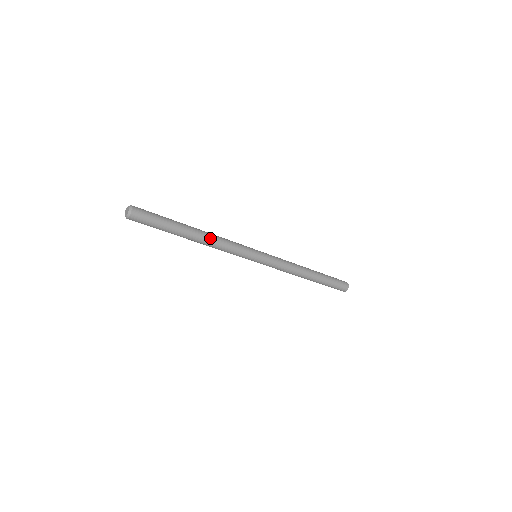
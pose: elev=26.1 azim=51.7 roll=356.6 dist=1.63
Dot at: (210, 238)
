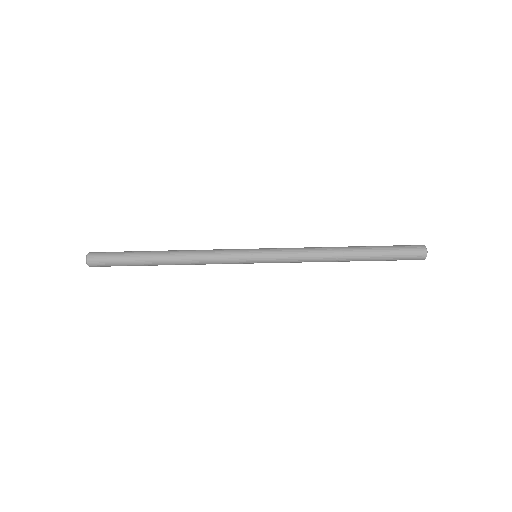
Dot at: (182, 260)
